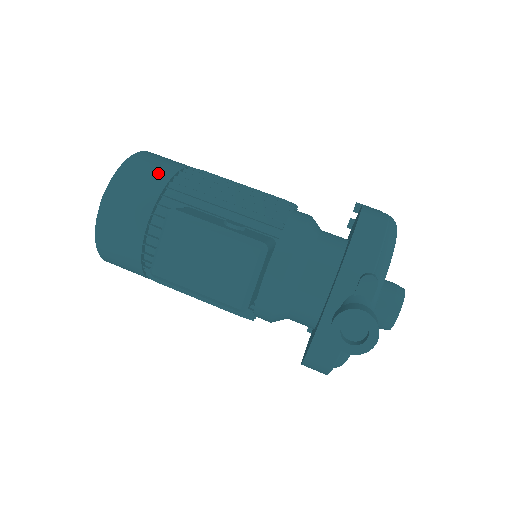
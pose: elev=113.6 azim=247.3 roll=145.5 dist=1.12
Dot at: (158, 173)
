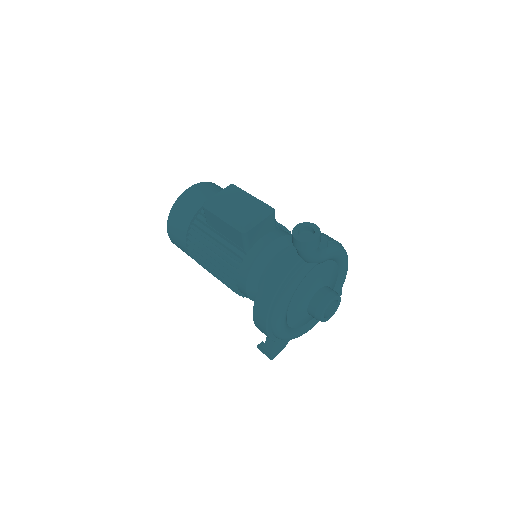
Dot at: occluded
